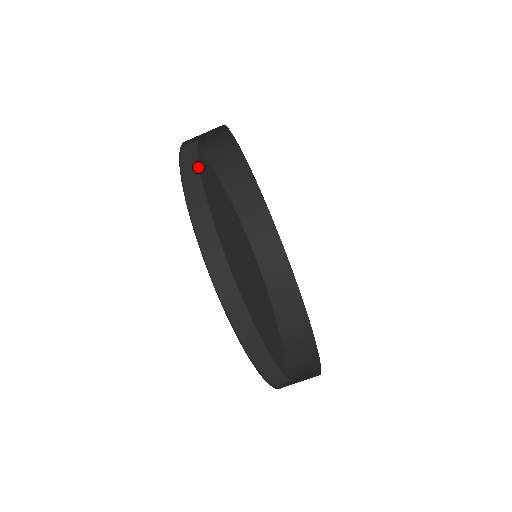
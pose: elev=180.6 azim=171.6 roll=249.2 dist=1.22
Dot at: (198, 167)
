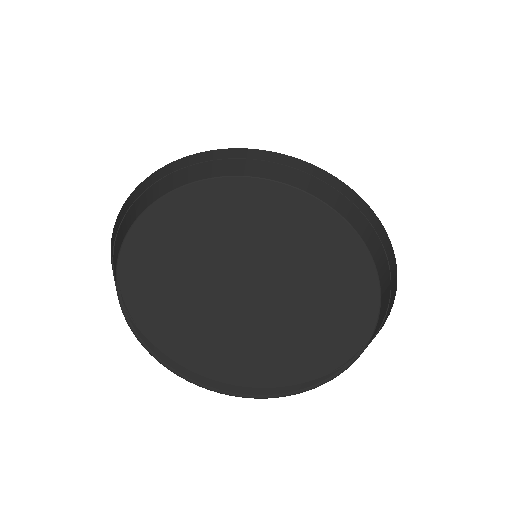
Dot at: occluded
